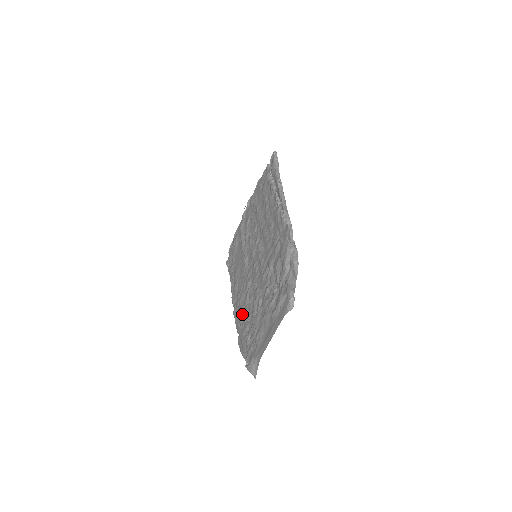
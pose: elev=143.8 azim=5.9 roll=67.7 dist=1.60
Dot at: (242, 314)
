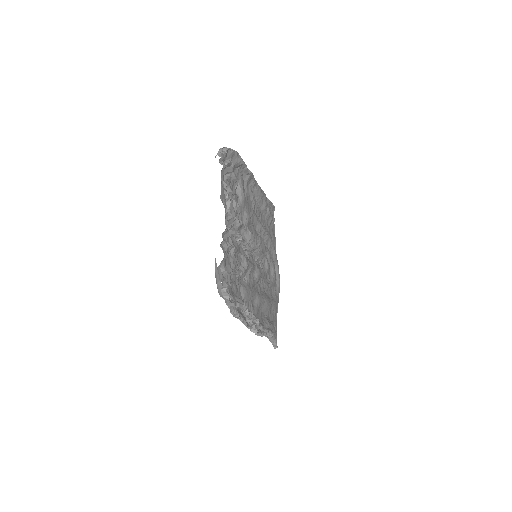
Dot at: (243, 300)
